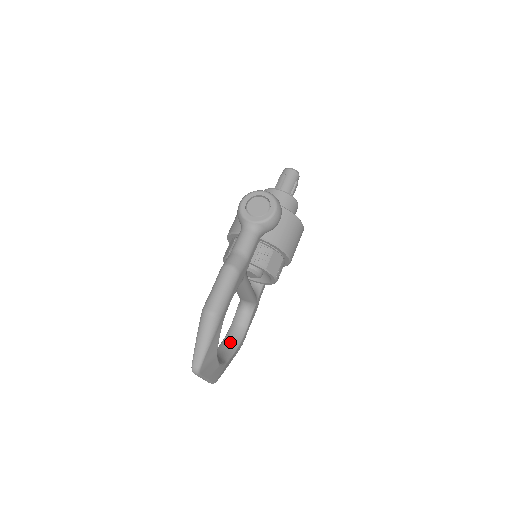
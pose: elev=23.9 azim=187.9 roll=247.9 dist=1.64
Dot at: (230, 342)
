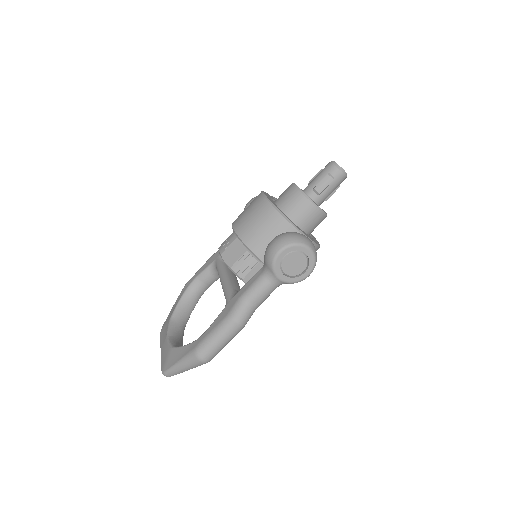
Dot at: (191, 300)
